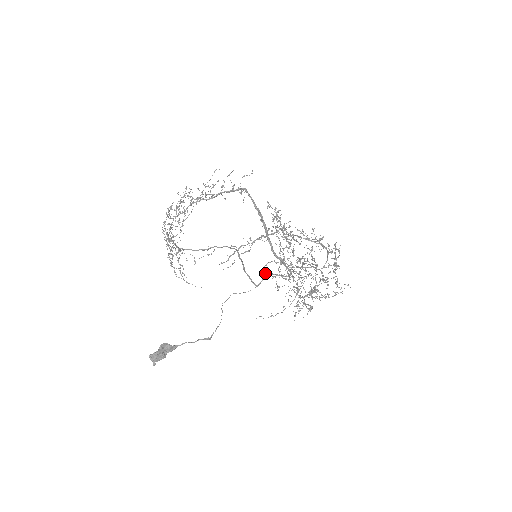
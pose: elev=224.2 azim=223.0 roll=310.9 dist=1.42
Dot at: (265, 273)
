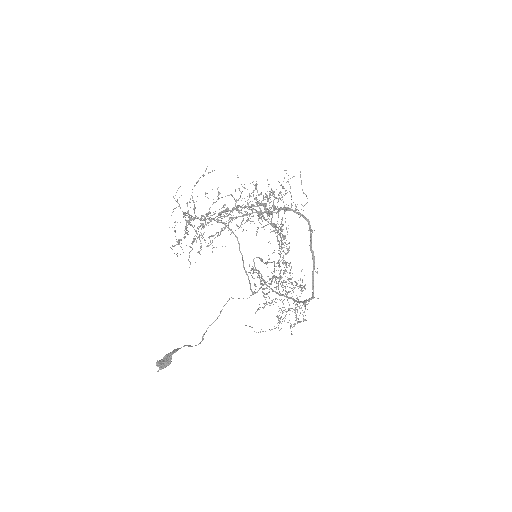
Dot at: (266, 285)
